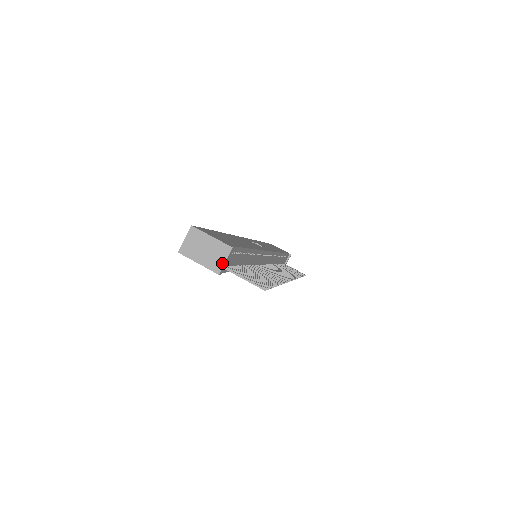
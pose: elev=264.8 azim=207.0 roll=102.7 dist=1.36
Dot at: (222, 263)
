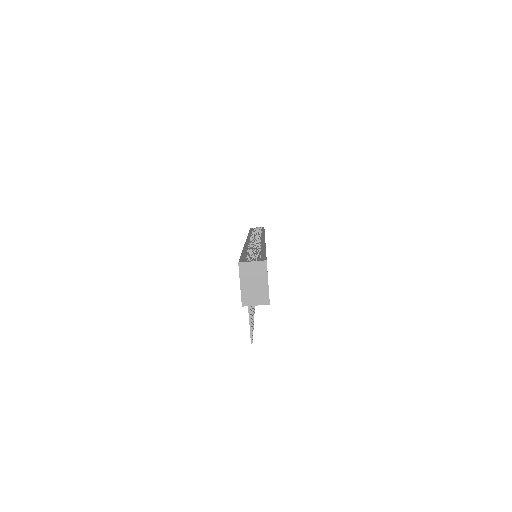
Dot at: (253, 303)
